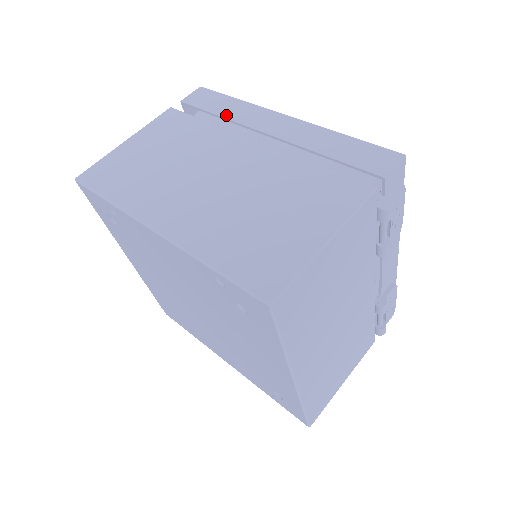
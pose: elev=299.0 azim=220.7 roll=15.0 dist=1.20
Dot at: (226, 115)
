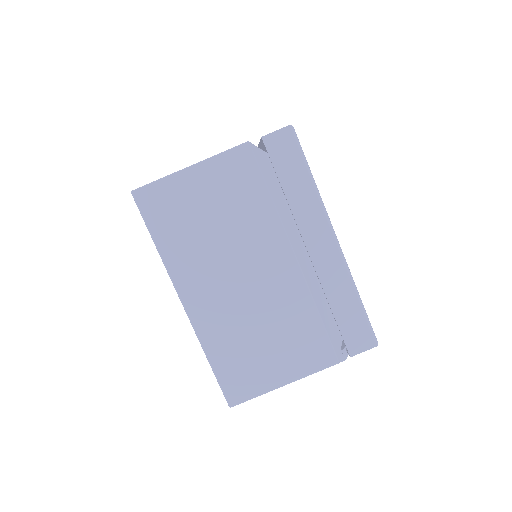
Dot at: (290, 198)
